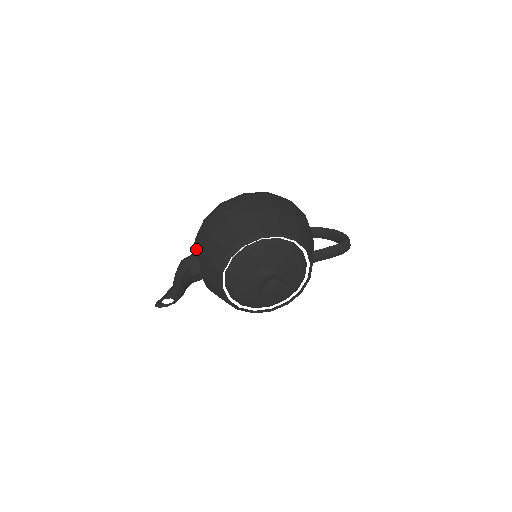
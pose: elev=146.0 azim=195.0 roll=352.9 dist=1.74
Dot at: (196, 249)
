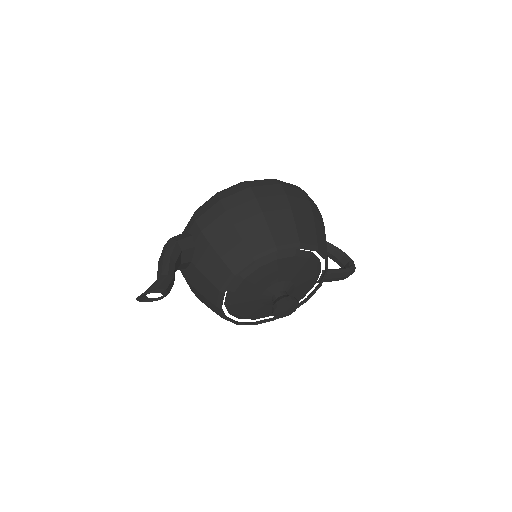
Dot at: (197, 230)
